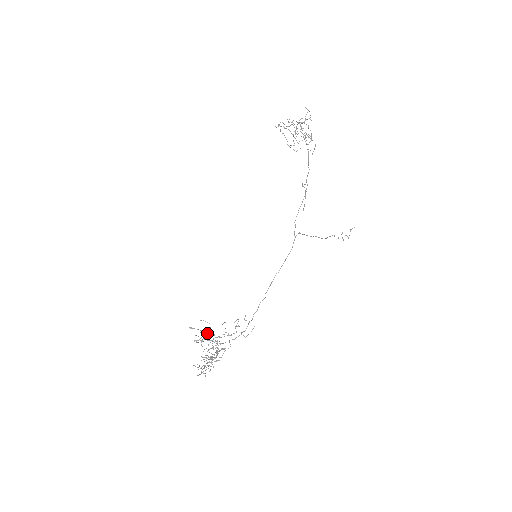
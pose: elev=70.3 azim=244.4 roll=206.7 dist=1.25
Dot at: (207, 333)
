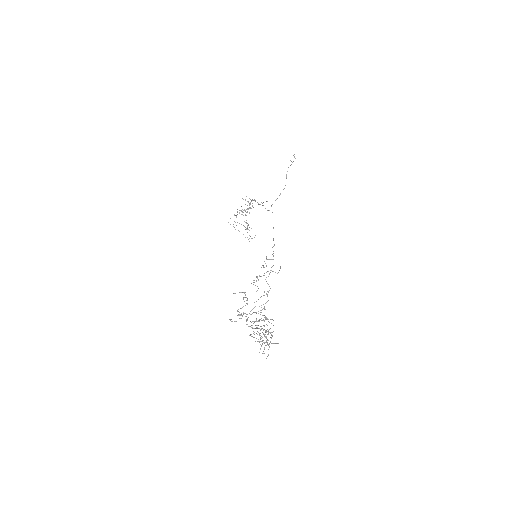
Dot at: occluded
